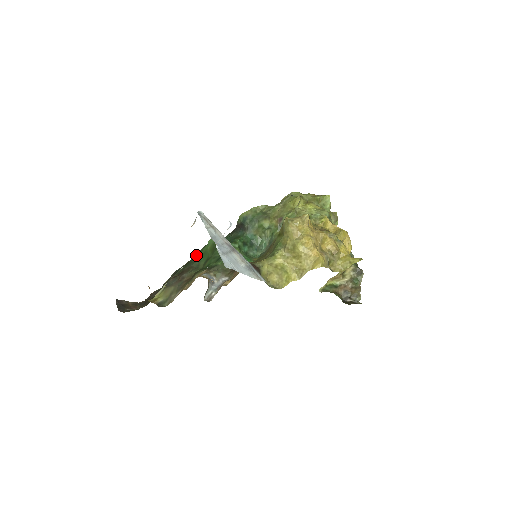
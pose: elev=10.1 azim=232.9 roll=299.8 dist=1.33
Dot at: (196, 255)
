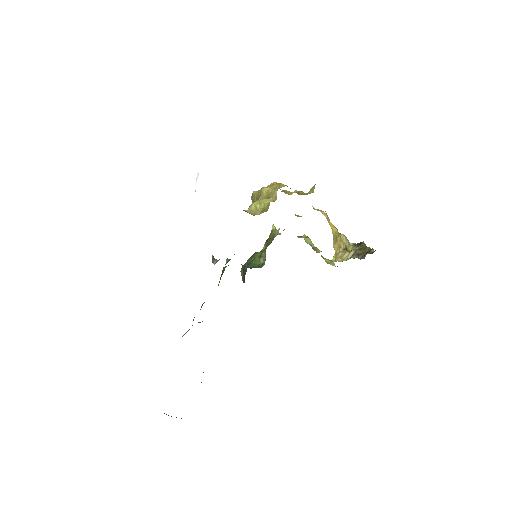
Dot at: occluded
